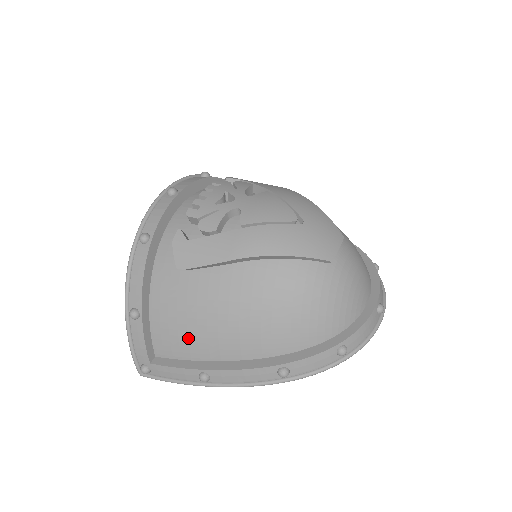
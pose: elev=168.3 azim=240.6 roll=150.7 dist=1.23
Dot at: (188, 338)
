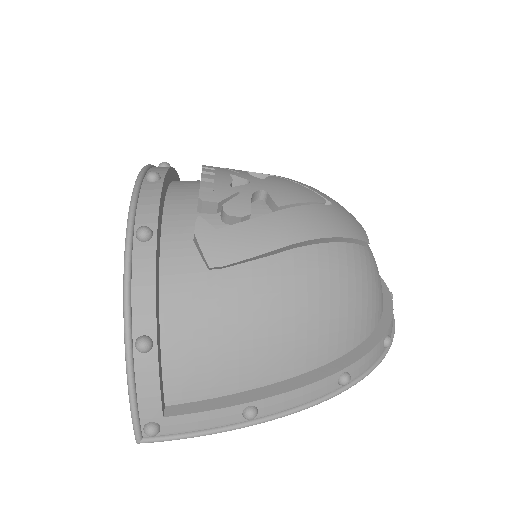
Dot at: (224, 363)
